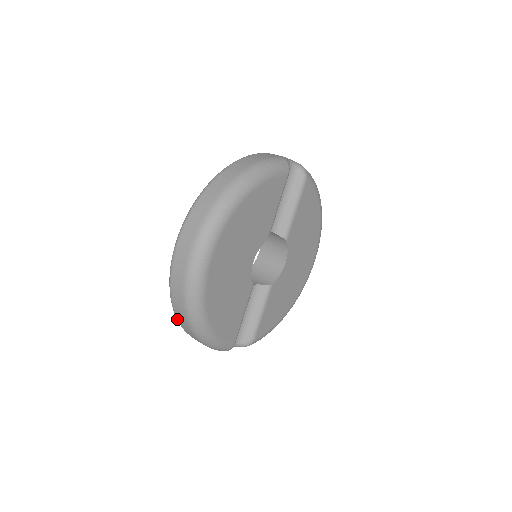
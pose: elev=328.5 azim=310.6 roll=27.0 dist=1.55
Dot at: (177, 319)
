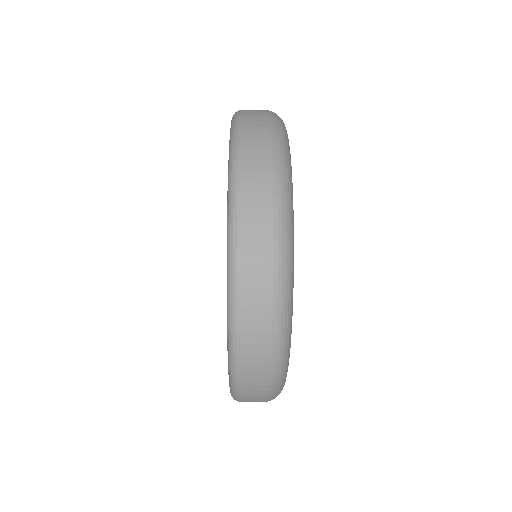
Dot at: (238, 366)
